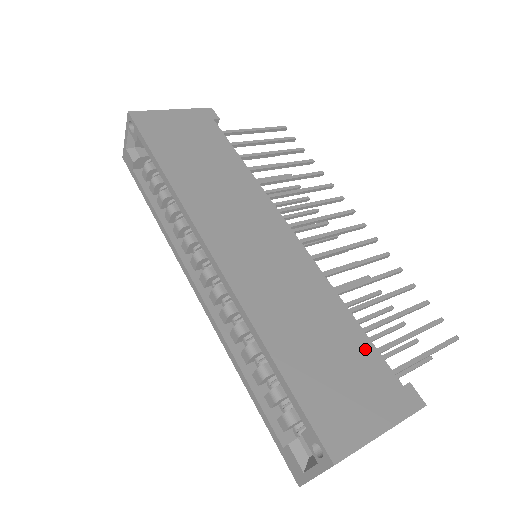
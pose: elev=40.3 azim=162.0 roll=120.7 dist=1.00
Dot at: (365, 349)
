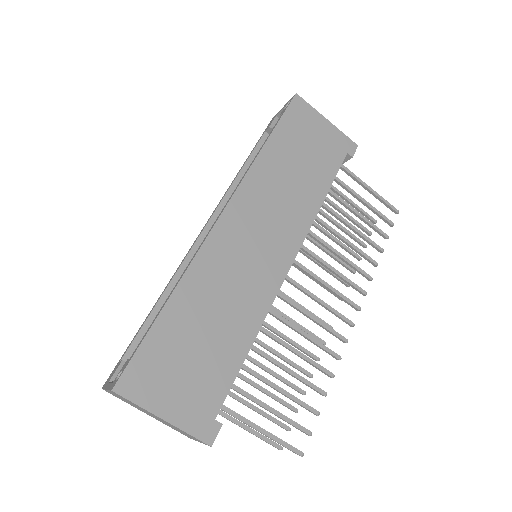
Dot at: (225, 374)
